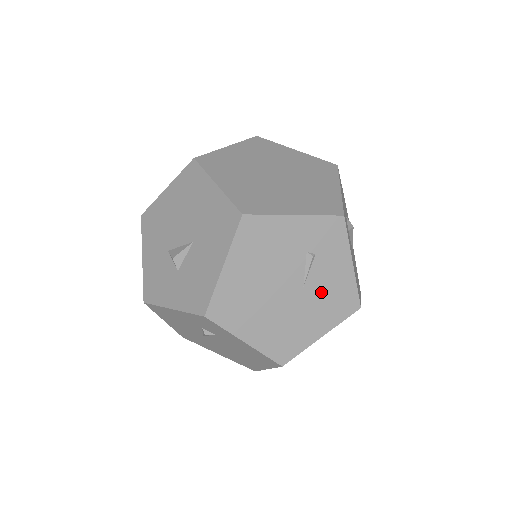
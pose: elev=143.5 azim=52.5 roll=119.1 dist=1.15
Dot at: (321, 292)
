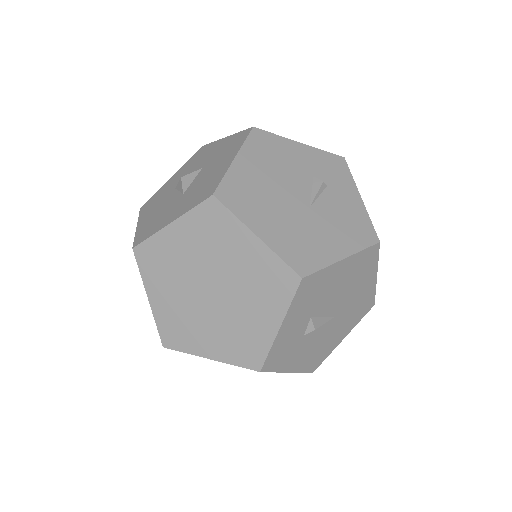
Dot at: occluded
